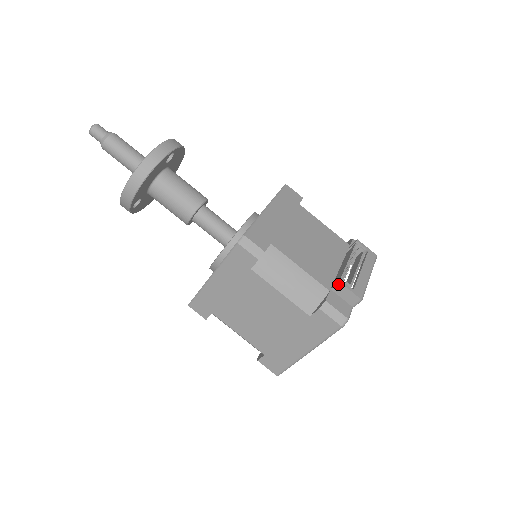
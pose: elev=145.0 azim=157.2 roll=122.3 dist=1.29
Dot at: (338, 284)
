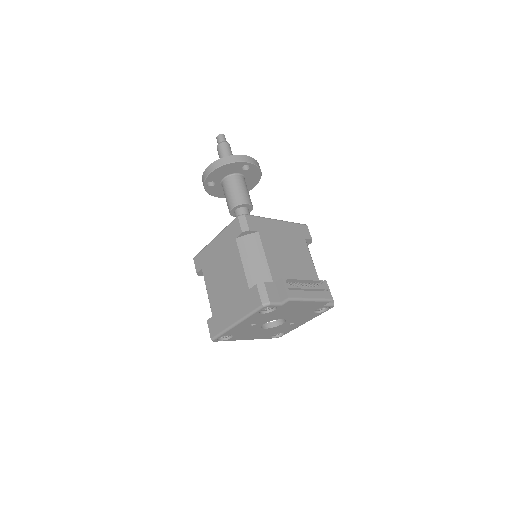
Dot at: (281, 279)
